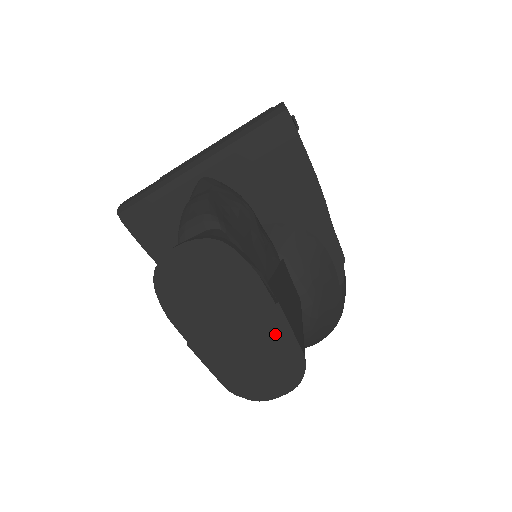
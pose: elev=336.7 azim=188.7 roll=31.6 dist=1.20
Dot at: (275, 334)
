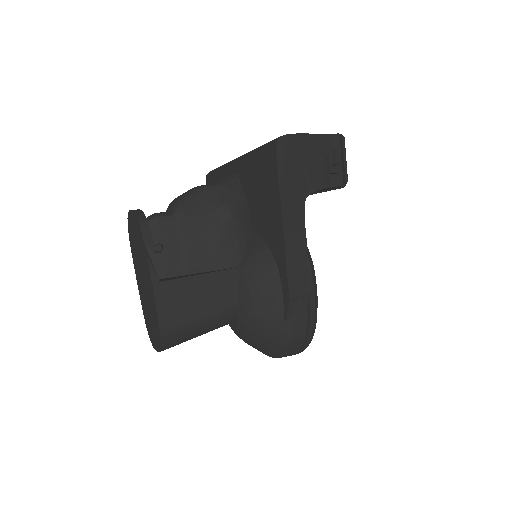
Dot at: (153, 304)
